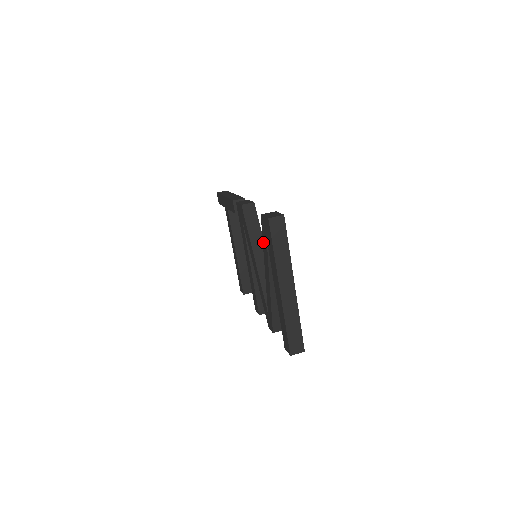
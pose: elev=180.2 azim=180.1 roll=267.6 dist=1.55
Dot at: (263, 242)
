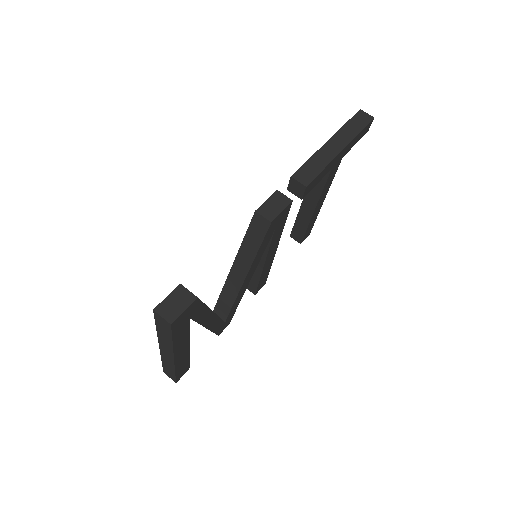
Dot at: occluded
